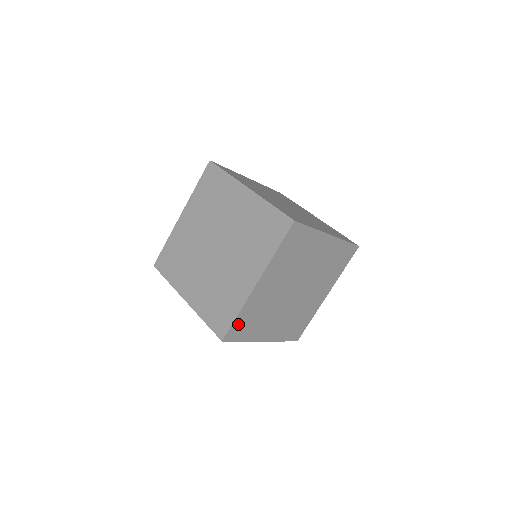
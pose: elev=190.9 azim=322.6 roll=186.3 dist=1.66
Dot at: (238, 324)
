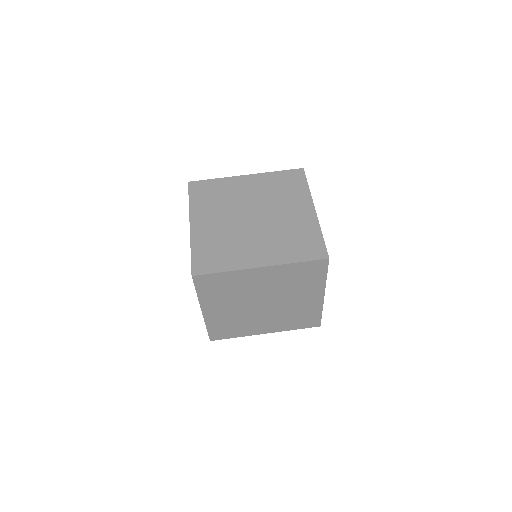
Dot at: (214, 278)
